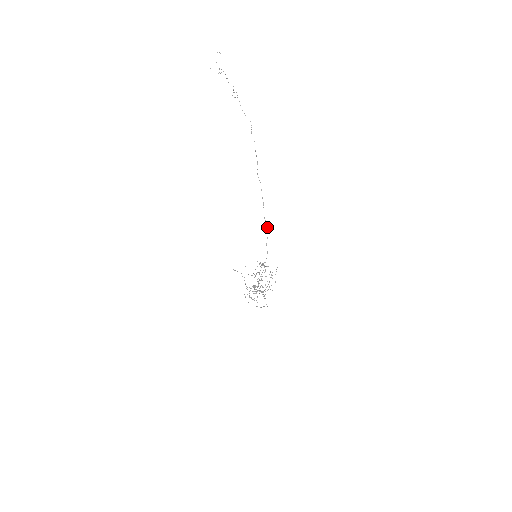
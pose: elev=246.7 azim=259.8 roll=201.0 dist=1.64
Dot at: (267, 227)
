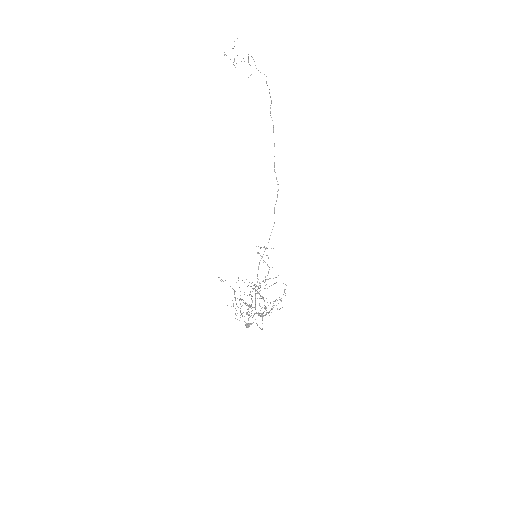
Dot at: (277, 184)
